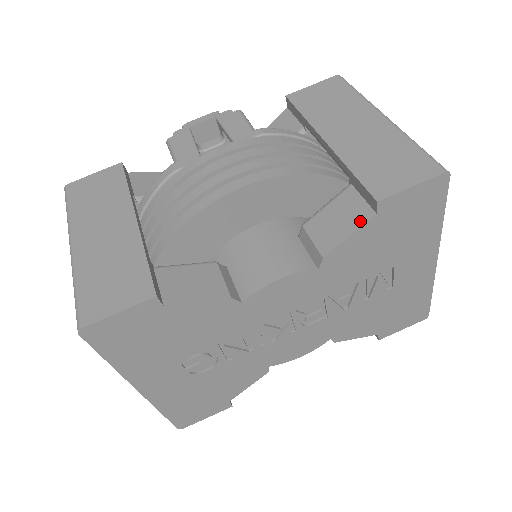
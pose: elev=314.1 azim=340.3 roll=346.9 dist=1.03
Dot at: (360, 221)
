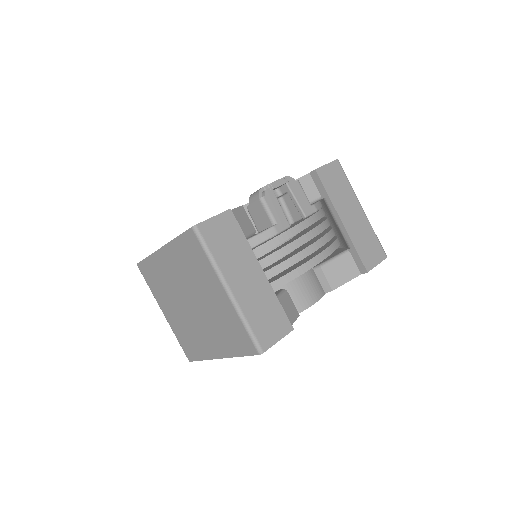
Dot at: (353, 276)
